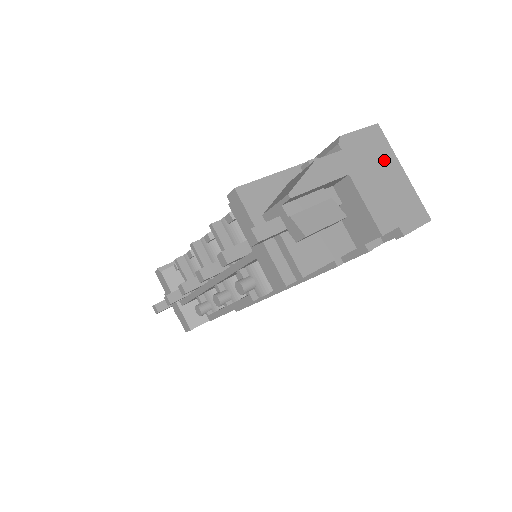
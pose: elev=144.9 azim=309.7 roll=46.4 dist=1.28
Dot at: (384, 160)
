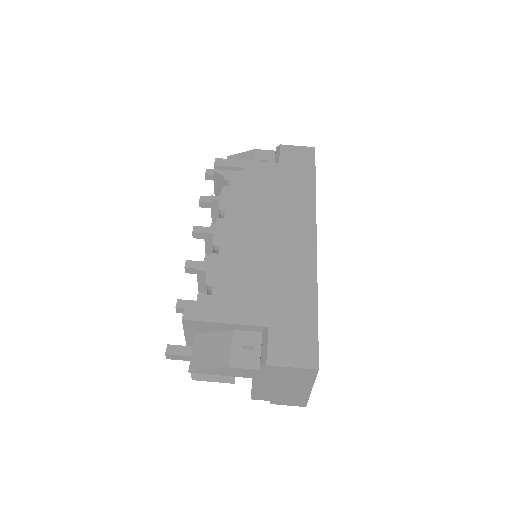
Dot at: (298, 382)
